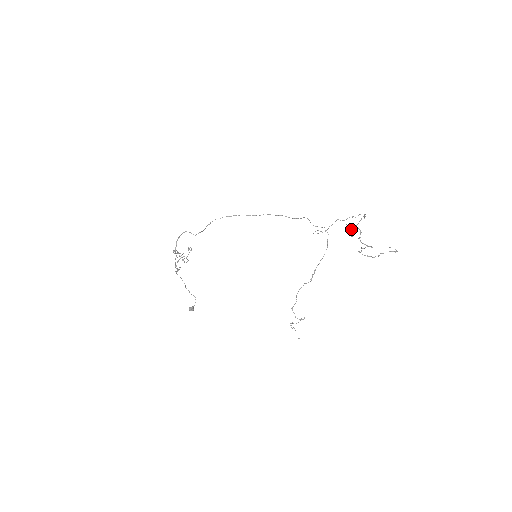
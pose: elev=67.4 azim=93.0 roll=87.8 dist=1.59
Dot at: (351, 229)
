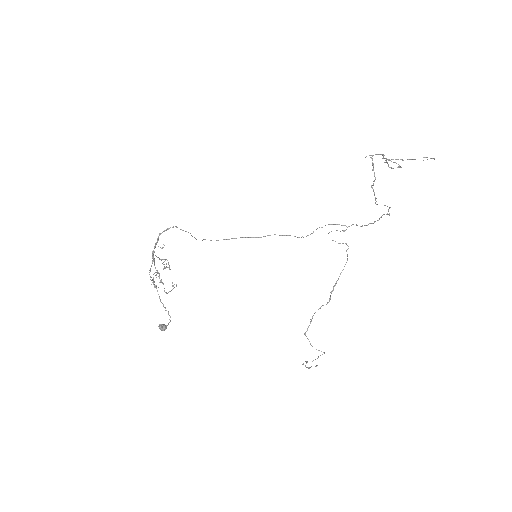
Dot at: (371, 158)
